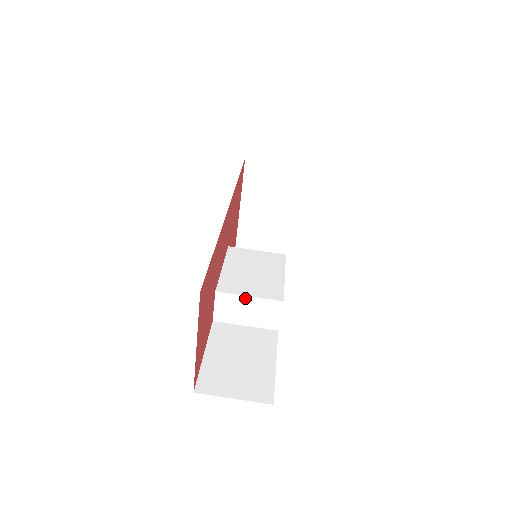
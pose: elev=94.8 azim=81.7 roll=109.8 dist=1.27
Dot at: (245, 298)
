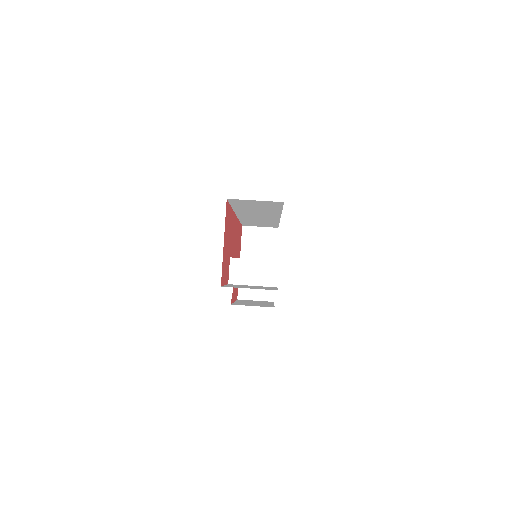
Dot at: (251, 261)
